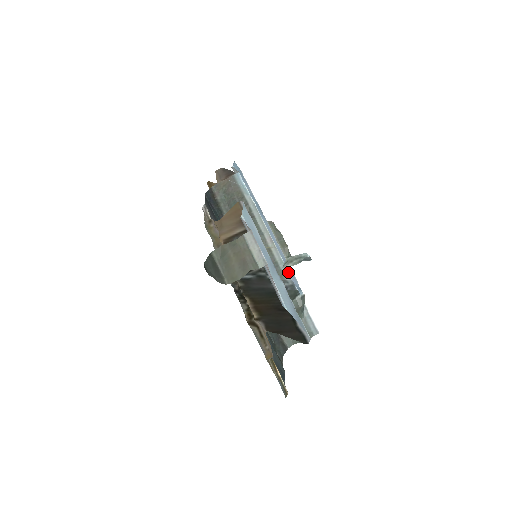
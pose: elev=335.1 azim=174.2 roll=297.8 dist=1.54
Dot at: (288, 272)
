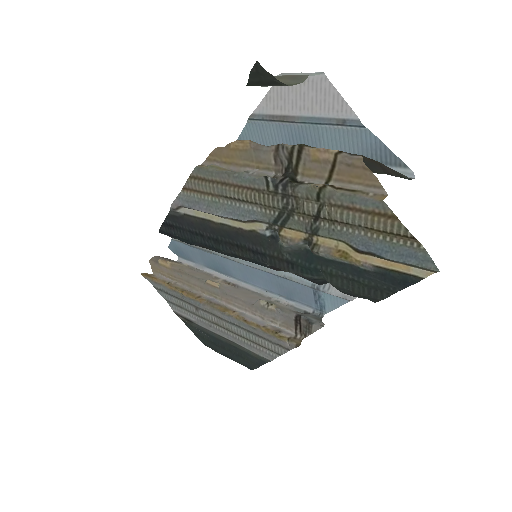
Dot at: occluded
